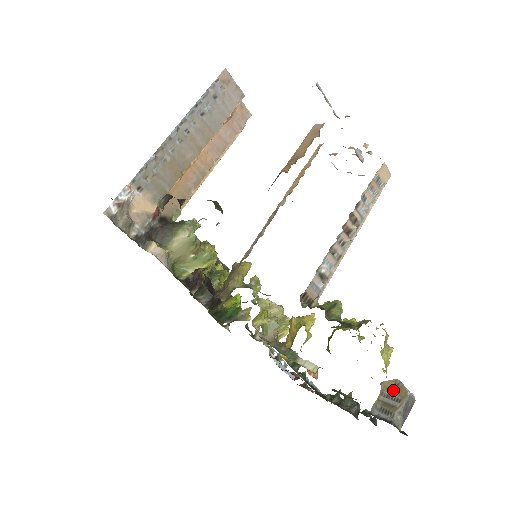
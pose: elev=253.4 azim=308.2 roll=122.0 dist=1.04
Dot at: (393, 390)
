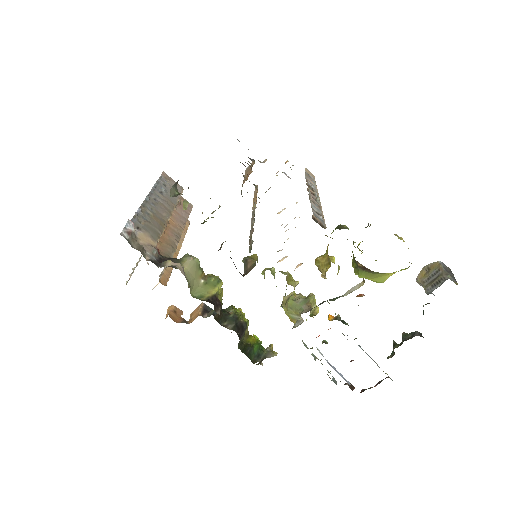
Dot at: (428, 272)
